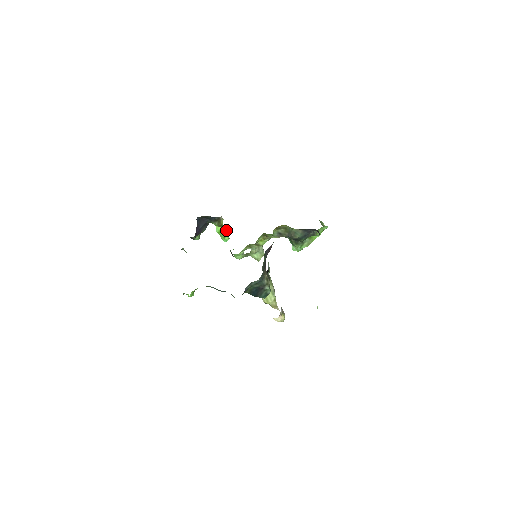
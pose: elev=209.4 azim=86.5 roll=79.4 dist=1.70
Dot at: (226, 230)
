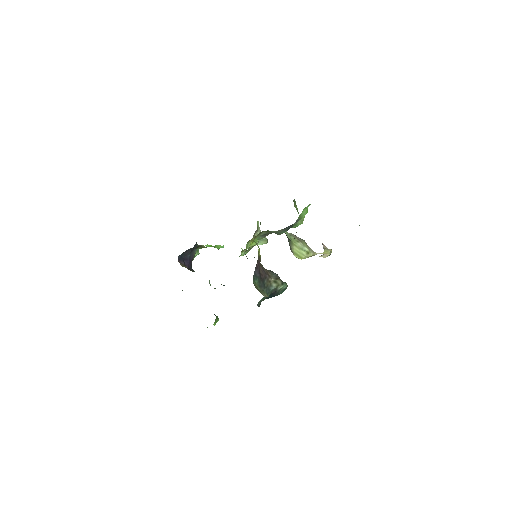
Dot at: occluded
